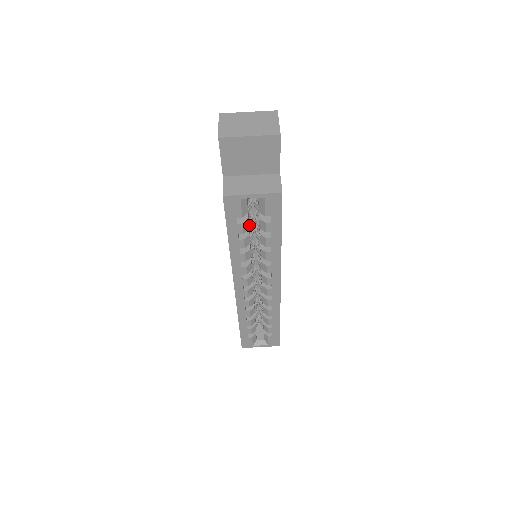
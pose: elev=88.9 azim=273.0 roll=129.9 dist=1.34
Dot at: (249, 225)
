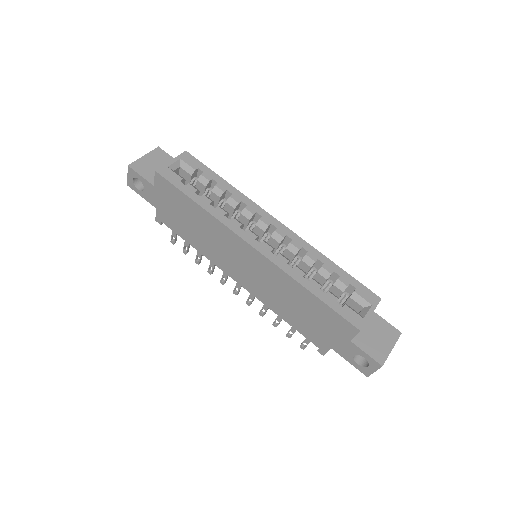
Dot at: occluded
